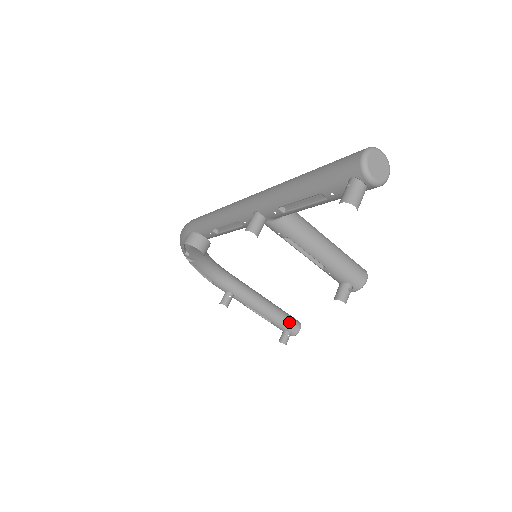
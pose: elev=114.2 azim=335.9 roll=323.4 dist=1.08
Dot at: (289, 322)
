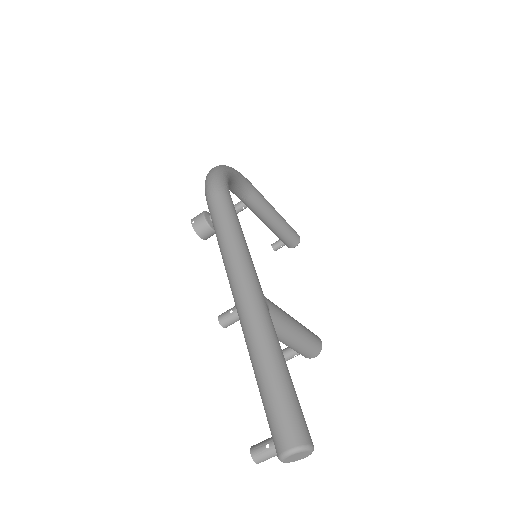
Dot at: (288, 240)
